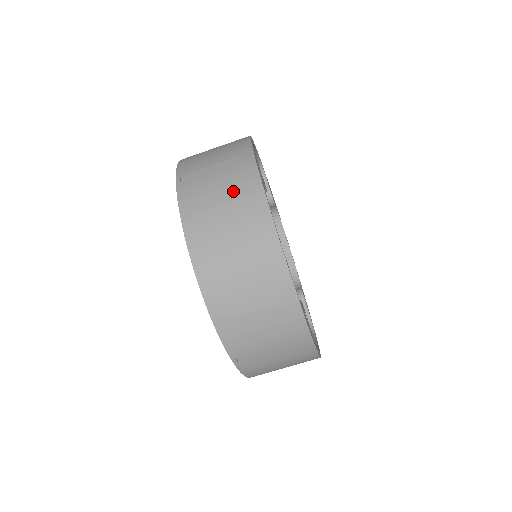
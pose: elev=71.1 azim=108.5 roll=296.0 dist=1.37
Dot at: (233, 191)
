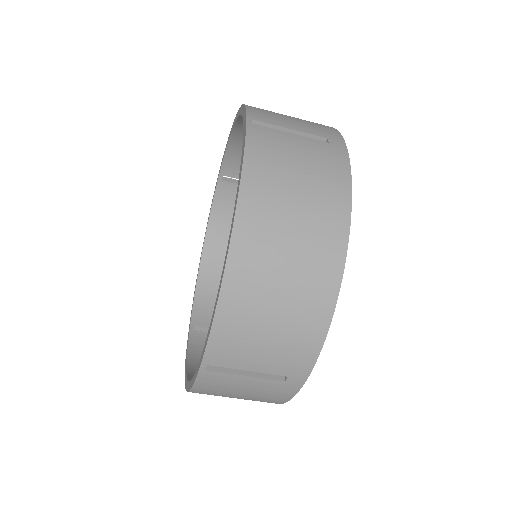
Dot at: (316, 170)
